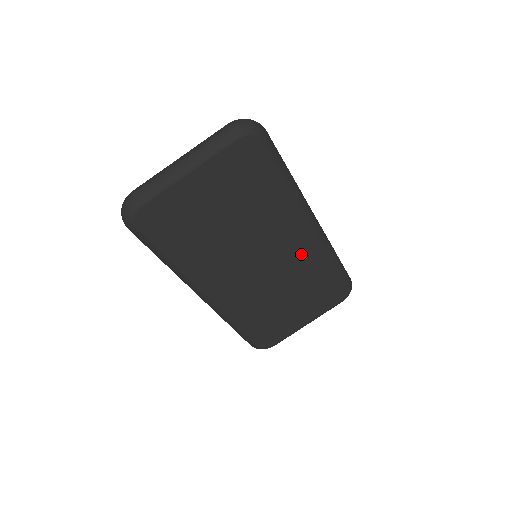
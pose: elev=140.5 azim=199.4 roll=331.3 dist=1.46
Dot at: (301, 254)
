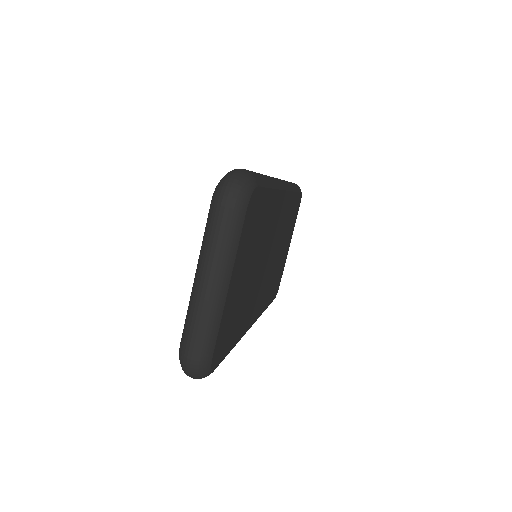
Dot at: (283, 216)
